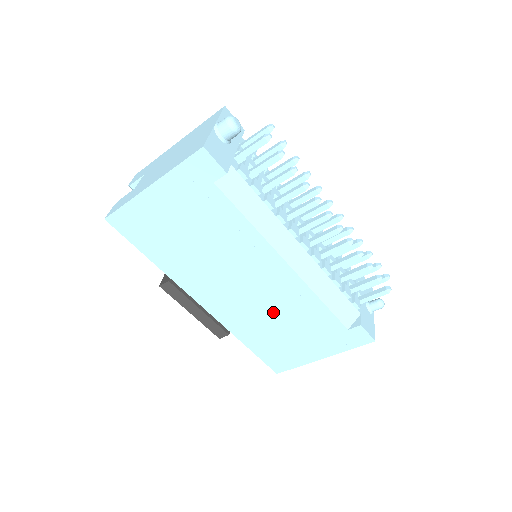
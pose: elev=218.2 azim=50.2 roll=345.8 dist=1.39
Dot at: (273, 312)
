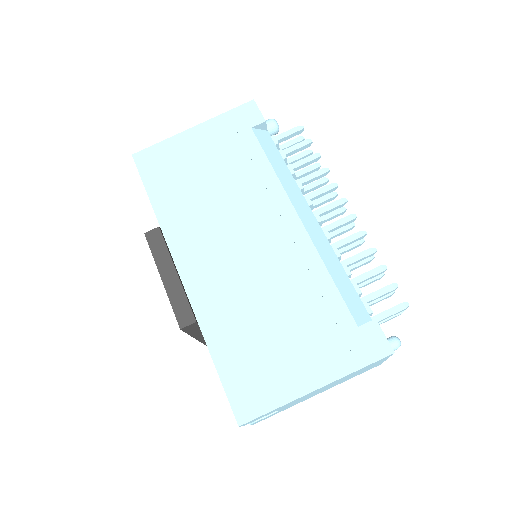
Dot at: (265, 289)
